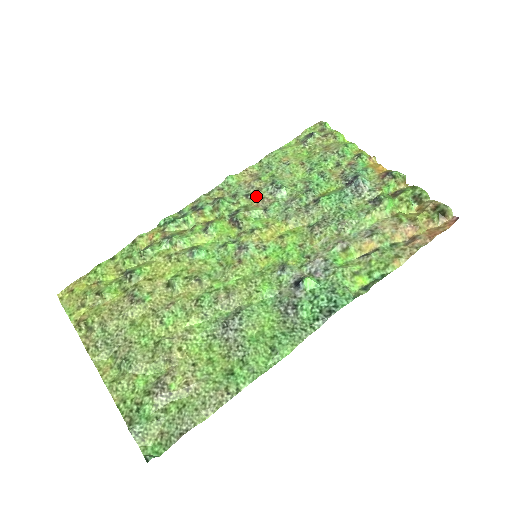
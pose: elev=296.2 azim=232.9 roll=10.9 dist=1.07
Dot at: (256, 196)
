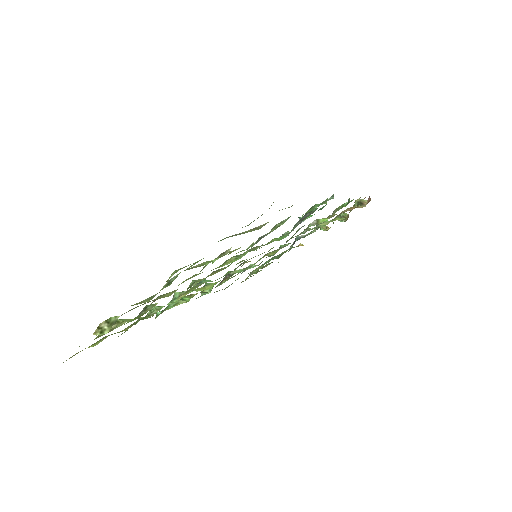
Dot at: occluded
